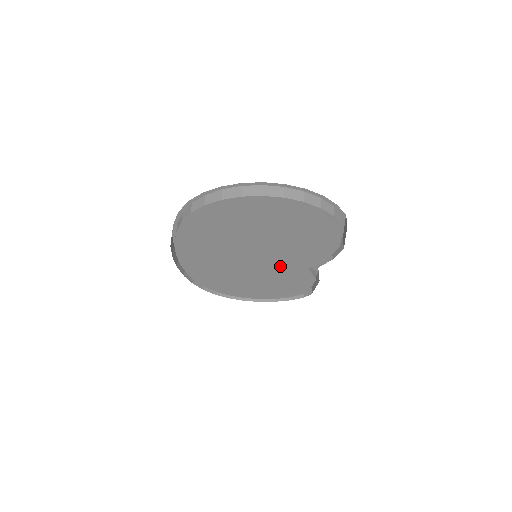
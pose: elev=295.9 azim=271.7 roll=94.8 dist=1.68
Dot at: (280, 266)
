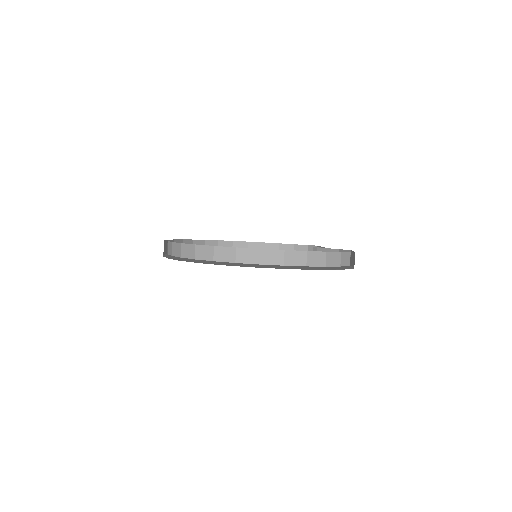
Dot at: occluded
